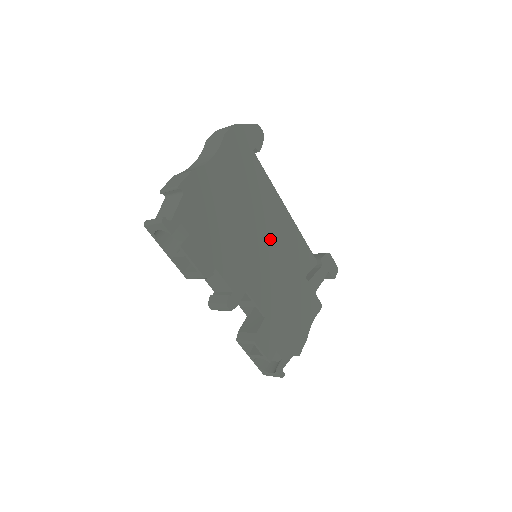
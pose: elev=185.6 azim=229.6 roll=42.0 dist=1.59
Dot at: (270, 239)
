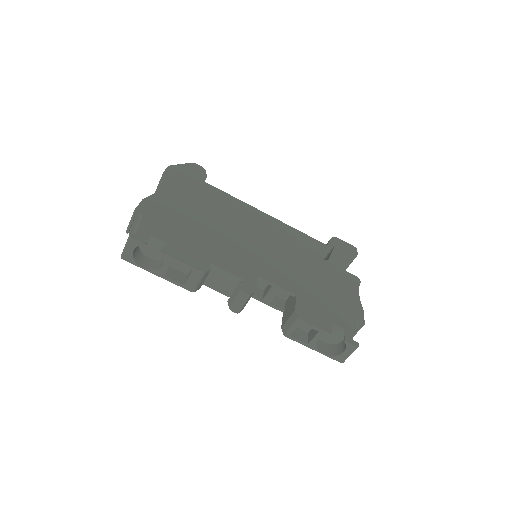
Dot at: (259, 235)
